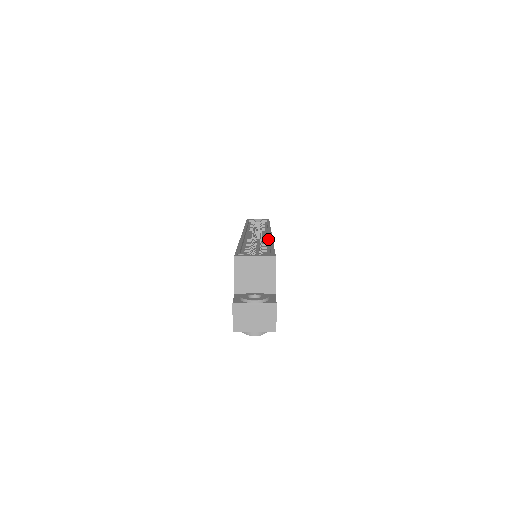
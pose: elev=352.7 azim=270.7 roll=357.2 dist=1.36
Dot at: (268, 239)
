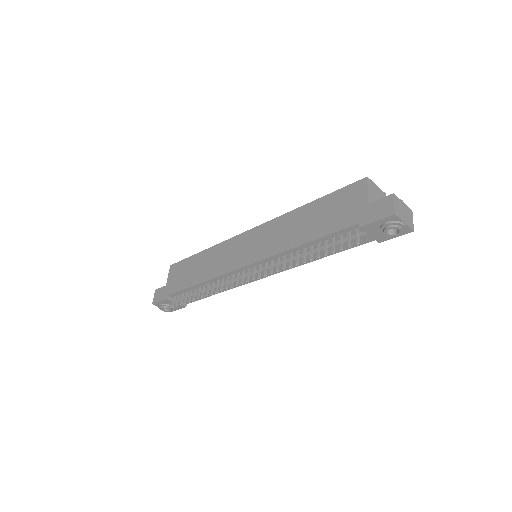
Dot at: occluded
